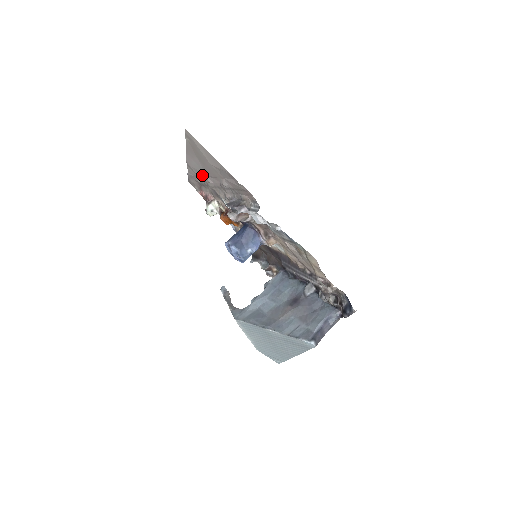
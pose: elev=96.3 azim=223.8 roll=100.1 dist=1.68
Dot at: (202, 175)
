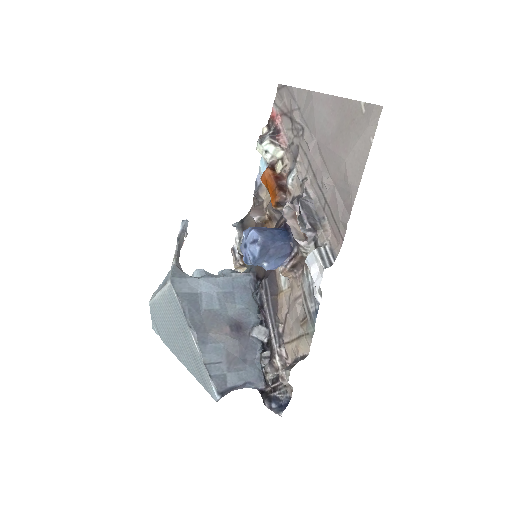
Dot at: (311, 126)
